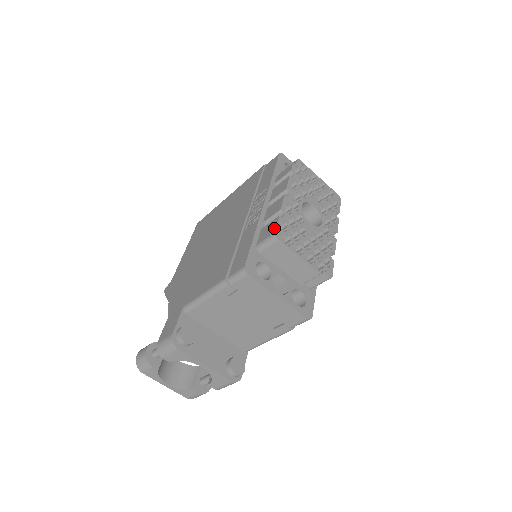
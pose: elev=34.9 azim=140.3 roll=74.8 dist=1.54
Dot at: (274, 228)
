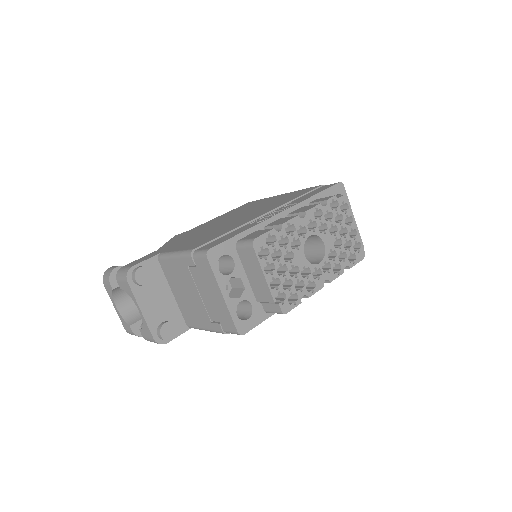
Dot at: (259, 235)
